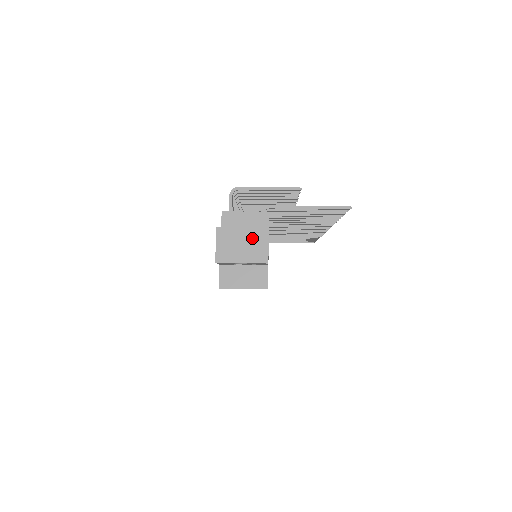
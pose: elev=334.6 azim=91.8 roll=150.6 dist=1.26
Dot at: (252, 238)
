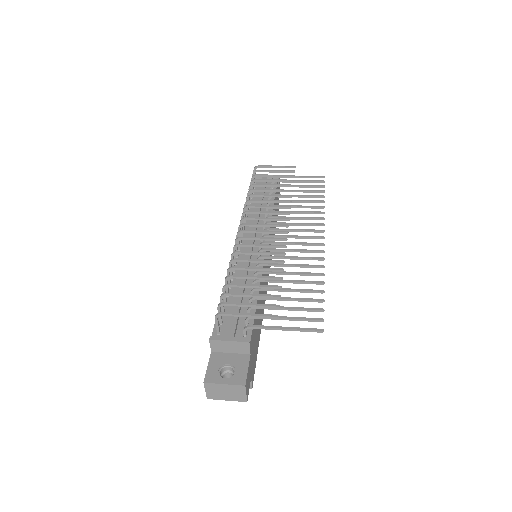
Dot at: (233, 390)
